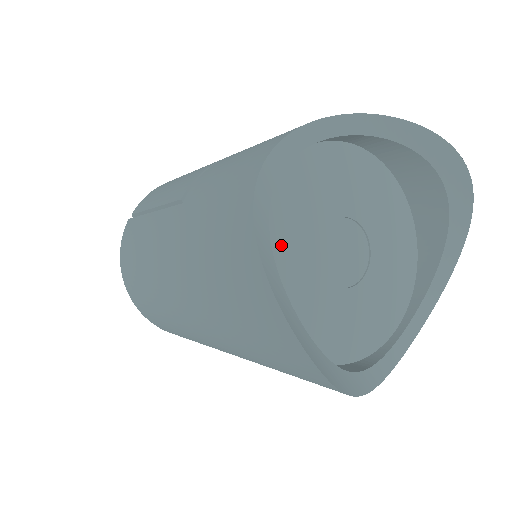
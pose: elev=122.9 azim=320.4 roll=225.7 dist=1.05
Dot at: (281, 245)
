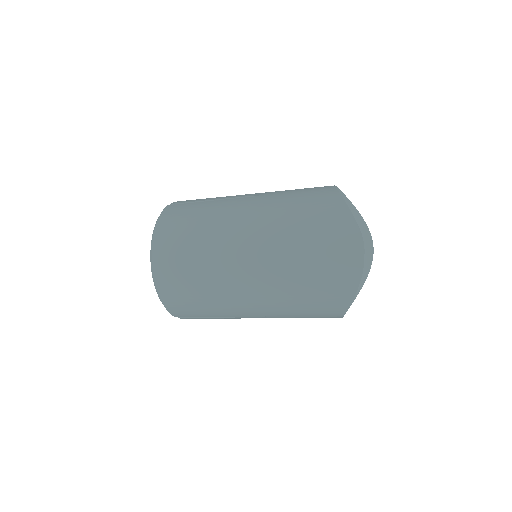
Dot at: occluded
